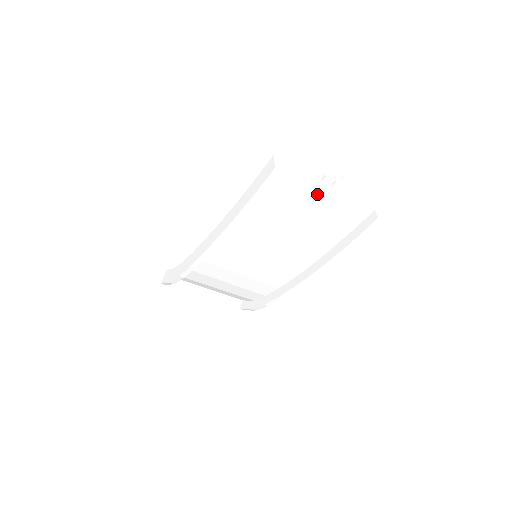
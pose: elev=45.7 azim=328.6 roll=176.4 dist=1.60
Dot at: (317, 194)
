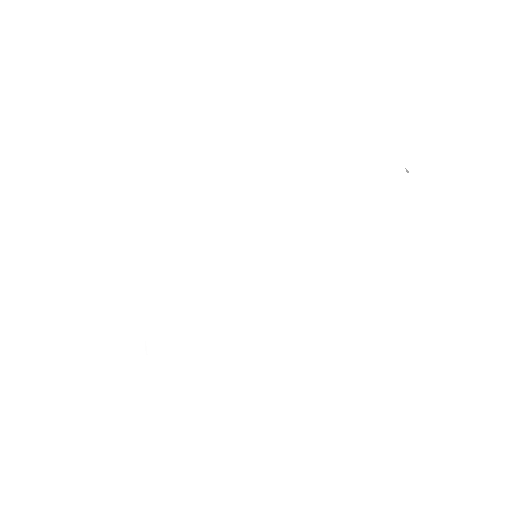
Dot at: (381, 174)
